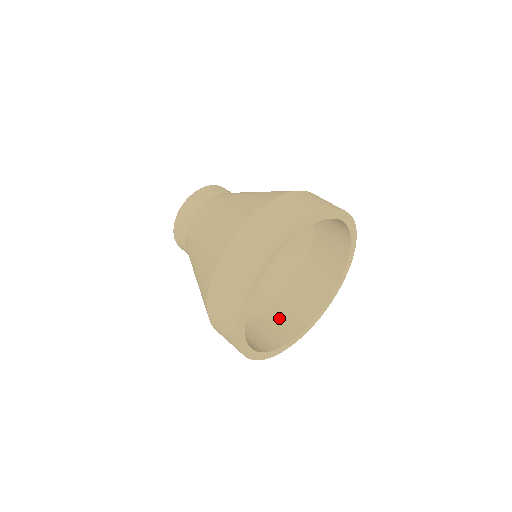
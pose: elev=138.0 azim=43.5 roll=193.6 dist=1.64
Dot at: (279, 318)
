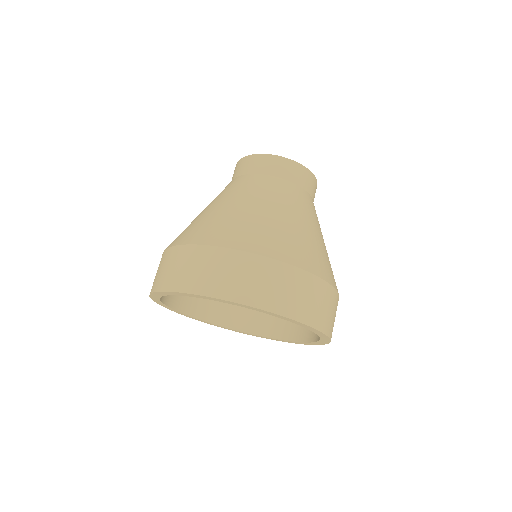
Dot at: occluded
